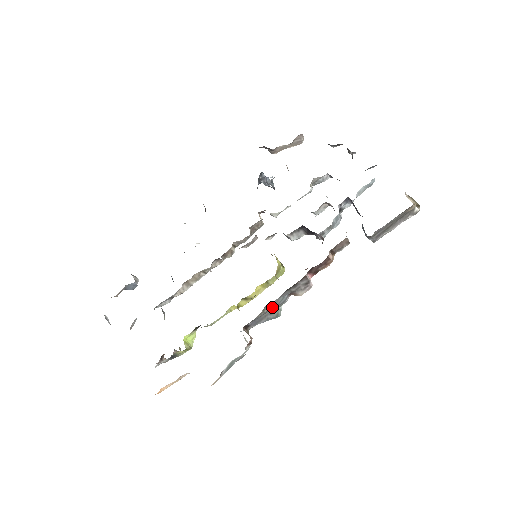
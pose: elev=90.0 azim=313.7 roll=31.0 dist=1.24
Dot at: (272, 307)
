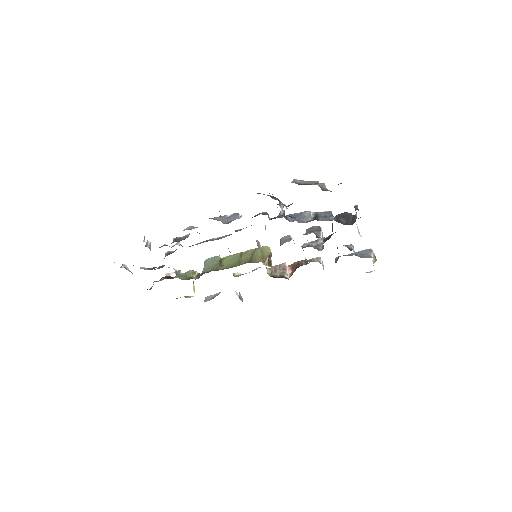
Dot at: occluded
